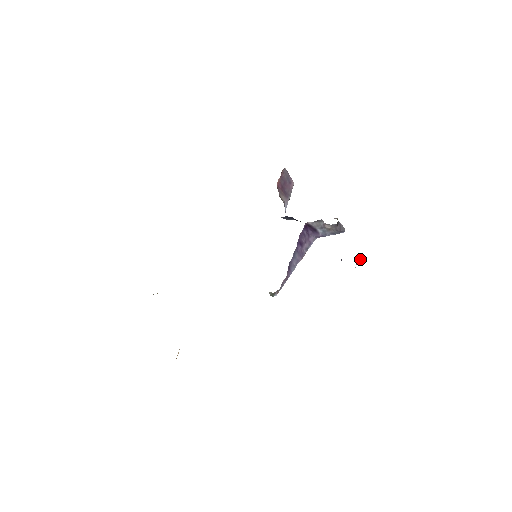
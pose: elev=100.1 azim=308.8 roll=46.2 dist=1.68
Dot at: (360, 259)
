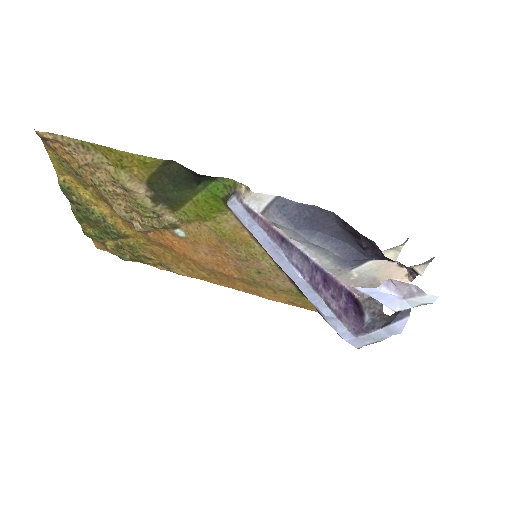
Dot at: (407, 294)
